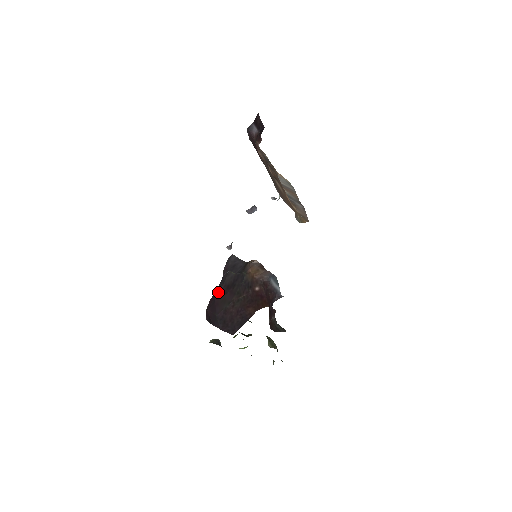
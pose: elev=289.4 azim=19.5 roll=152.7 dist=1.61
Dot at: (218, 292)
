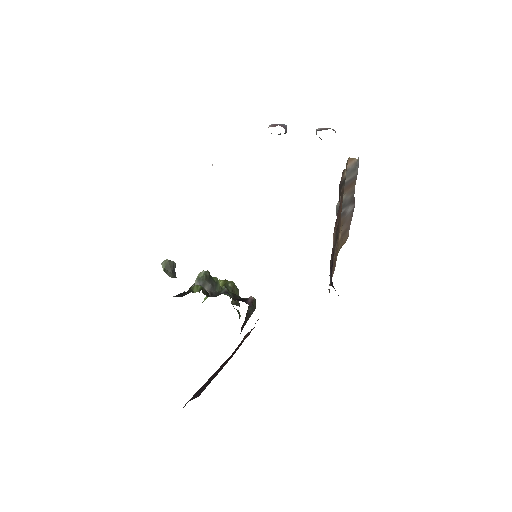
Dot at: occluded
